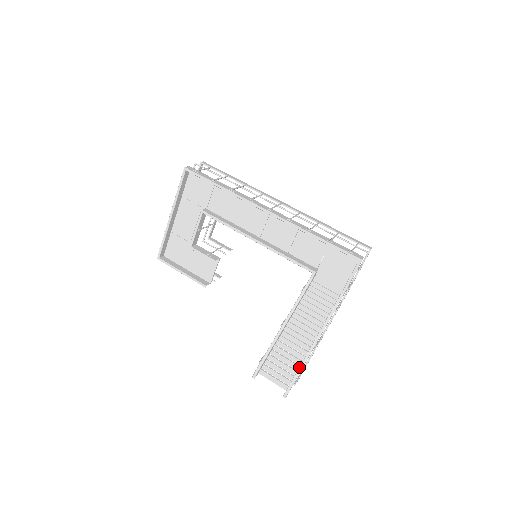
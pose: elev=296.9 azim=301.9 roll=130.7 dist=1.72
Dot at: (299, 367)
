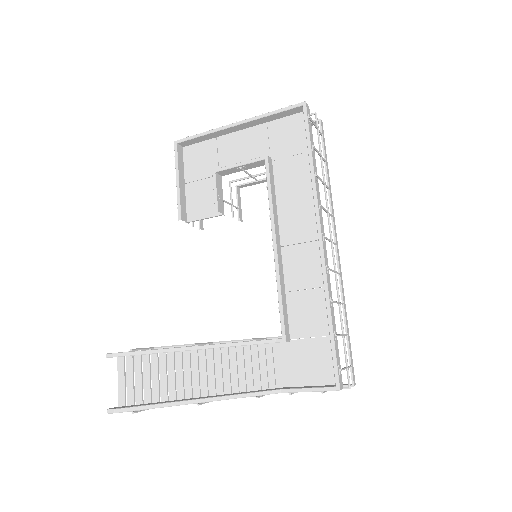
Dot at: (158, 403)
